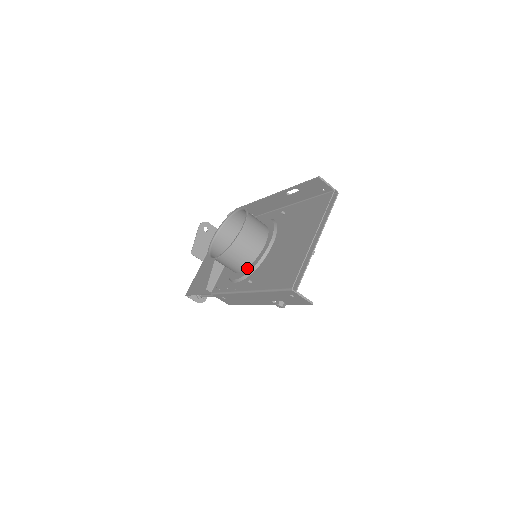
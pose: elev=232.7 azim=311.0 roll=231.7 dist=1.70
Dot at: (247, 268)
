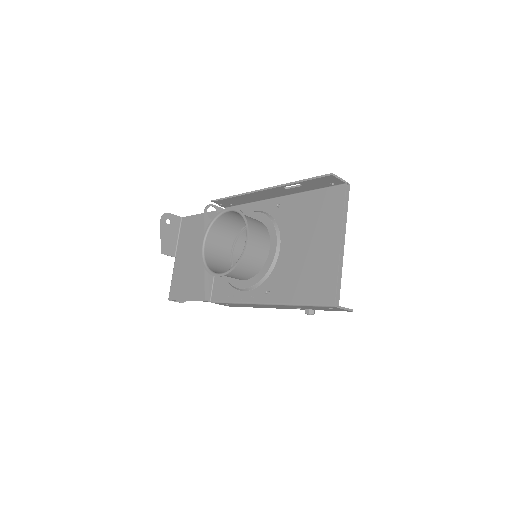
Dot at: (256, 275)
